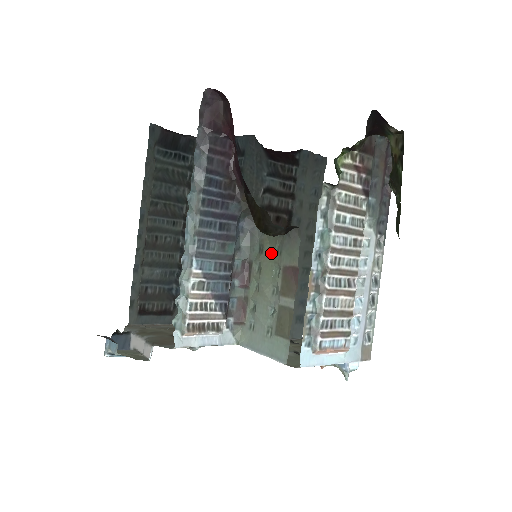
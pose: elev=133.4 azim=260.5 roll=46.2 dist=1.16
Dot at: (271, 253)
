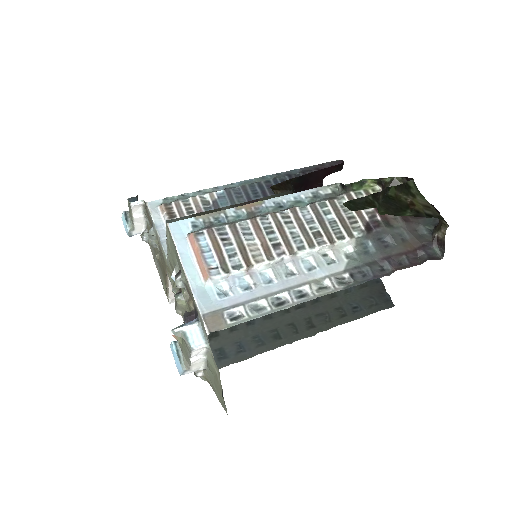
Dot at: occluded
